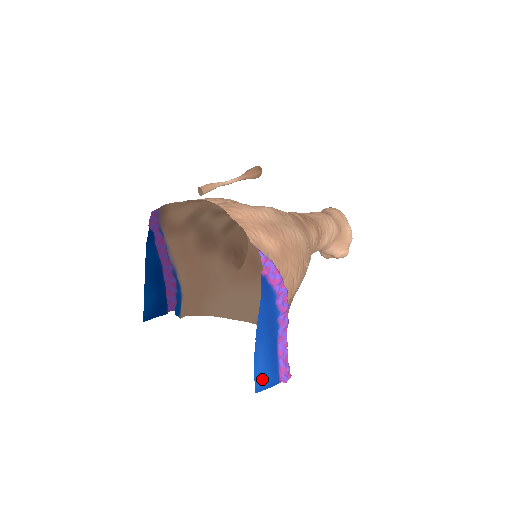
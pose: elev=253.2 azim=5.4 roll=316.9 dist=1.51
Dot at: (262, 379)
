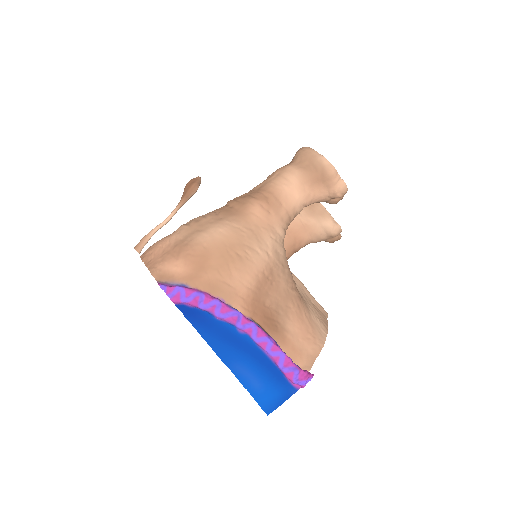
Dot at: (267, 397)
